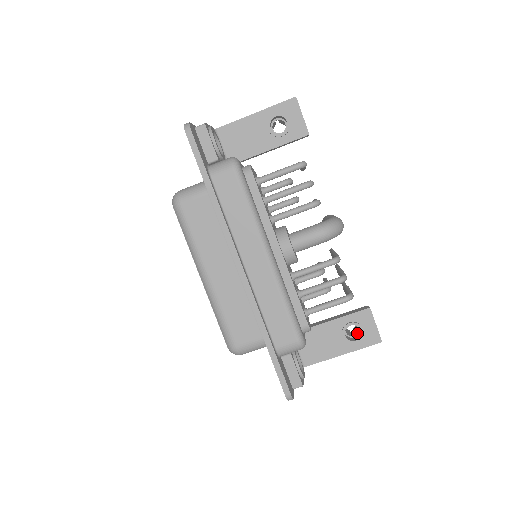
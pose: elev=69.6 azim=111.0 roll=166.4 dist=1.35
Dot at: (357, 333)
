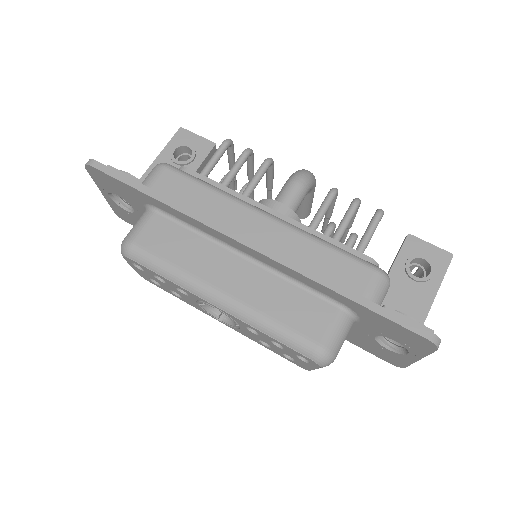
Dot at: (423, 271)
